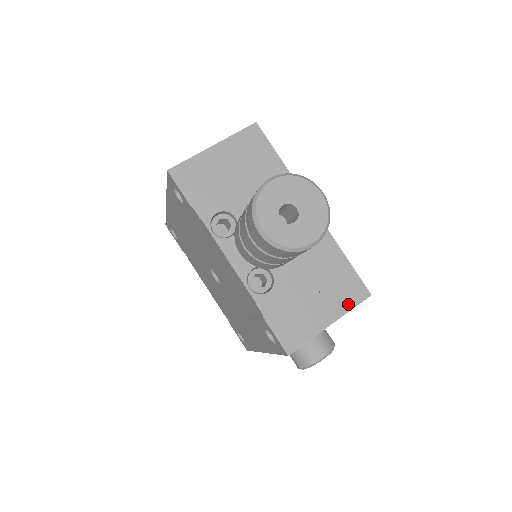
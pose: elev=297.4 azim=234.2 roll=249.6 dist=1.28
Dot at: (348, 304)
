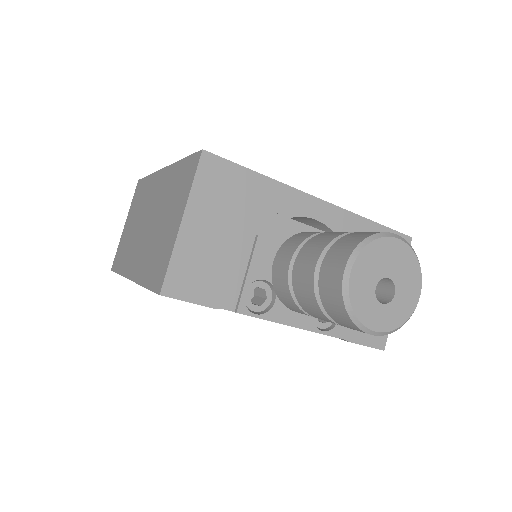
Dot at: occluded
